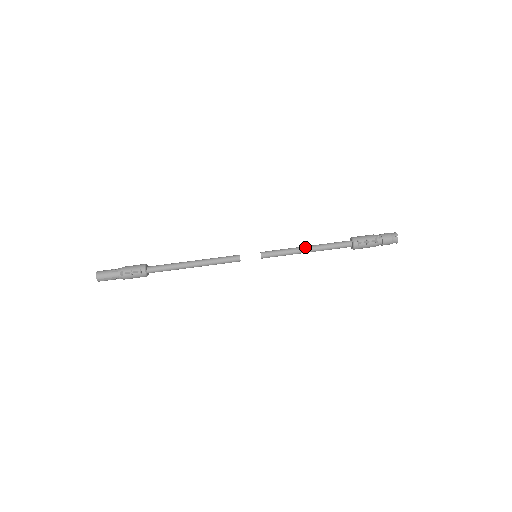
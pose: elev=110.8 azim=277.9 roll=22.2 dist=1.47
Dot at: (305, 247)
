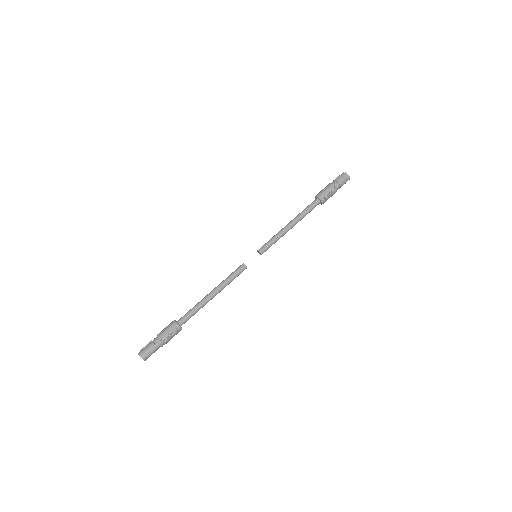
Dot at: (288, 225)
